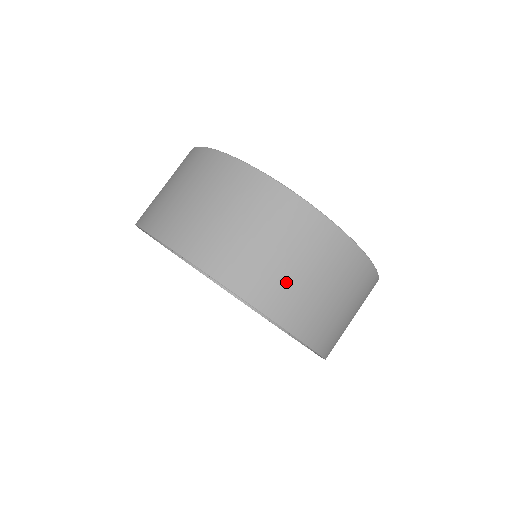
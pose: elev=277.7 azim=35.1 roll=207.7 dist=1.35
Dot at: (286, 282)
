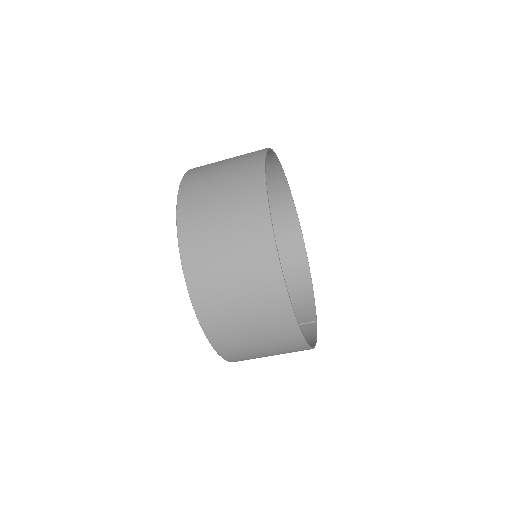
Dot at: (226, 310)
